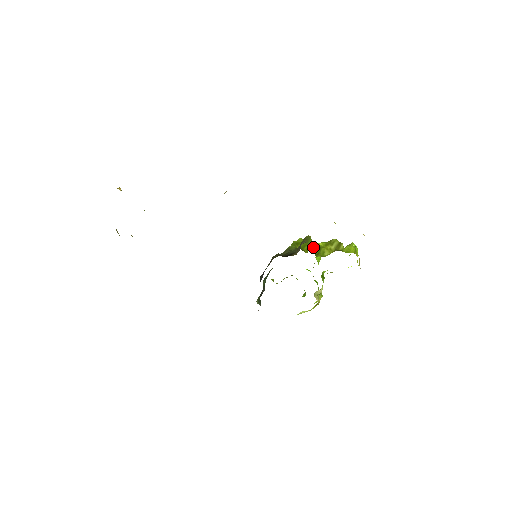
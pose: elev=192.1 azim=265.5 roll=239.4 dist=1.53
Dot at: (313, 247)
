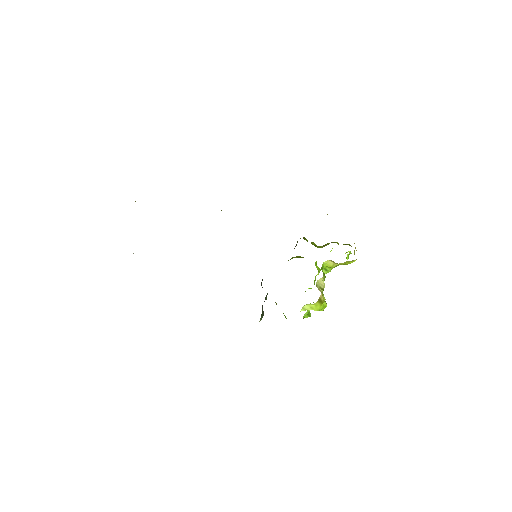
Dot at: occluded
